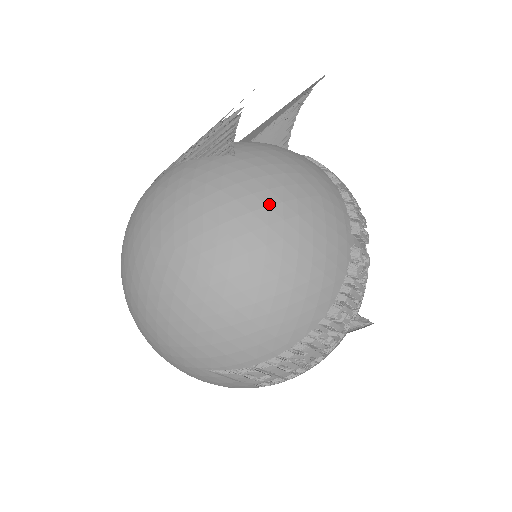
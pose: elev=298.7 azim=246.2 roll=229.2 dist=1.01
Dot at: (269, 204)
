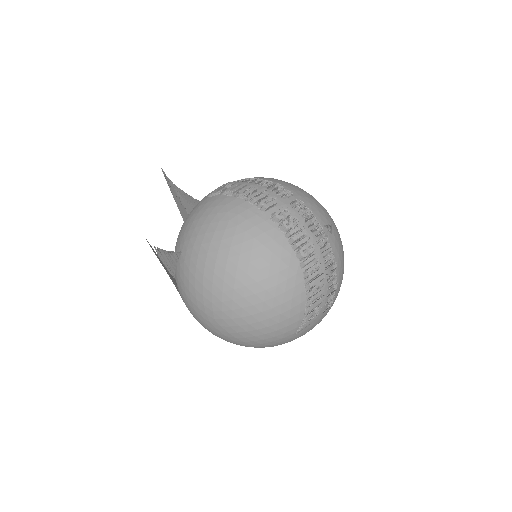
Dot at: (215, 260)
